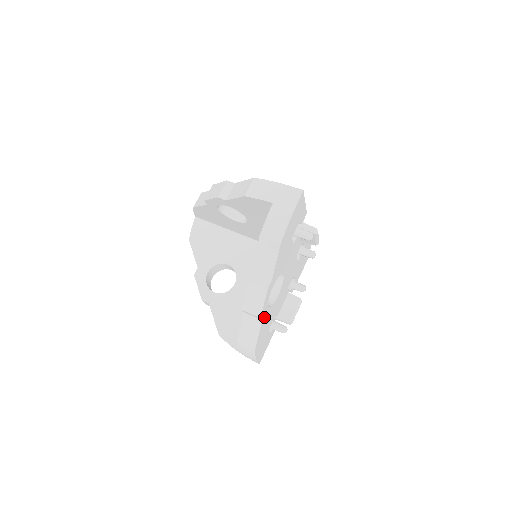
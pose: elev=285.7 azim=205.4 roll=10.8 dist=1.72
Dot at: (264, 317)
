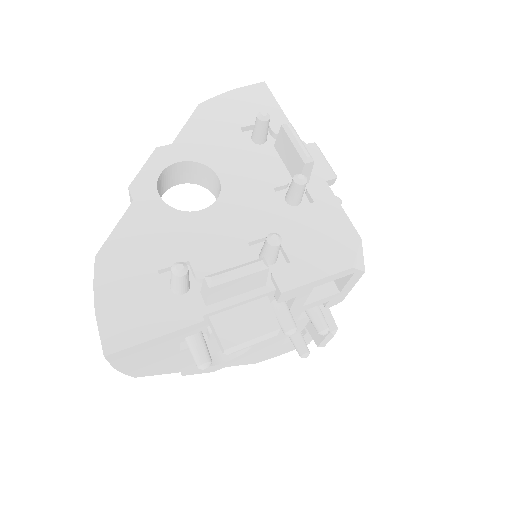
Dot at: (142, 204)
